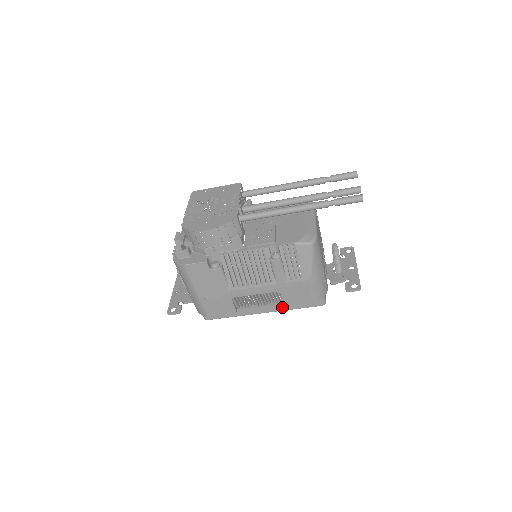
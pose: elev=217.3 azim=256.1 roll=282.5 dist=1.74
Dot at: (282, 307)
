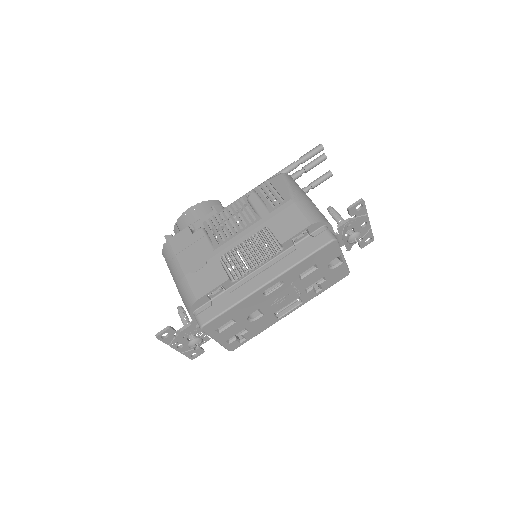
Dot at: (286, 264)
